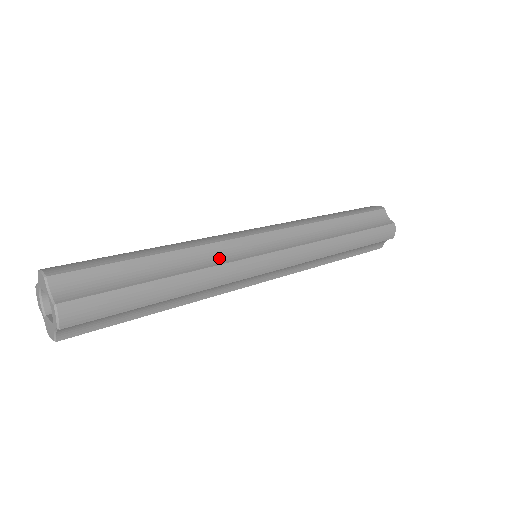
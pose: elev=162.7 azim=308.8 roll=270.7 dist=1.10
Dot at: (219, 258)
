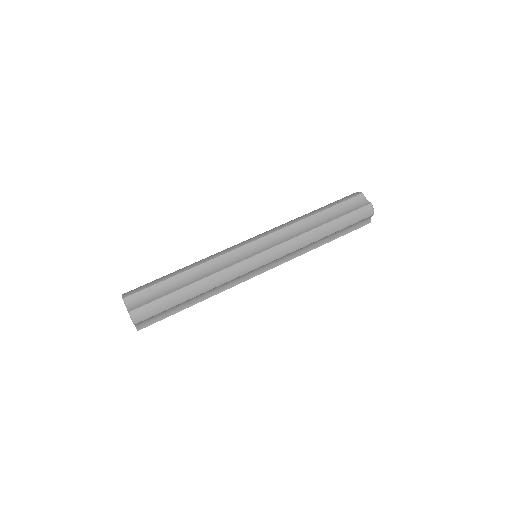
Dot at: (229, 284)
